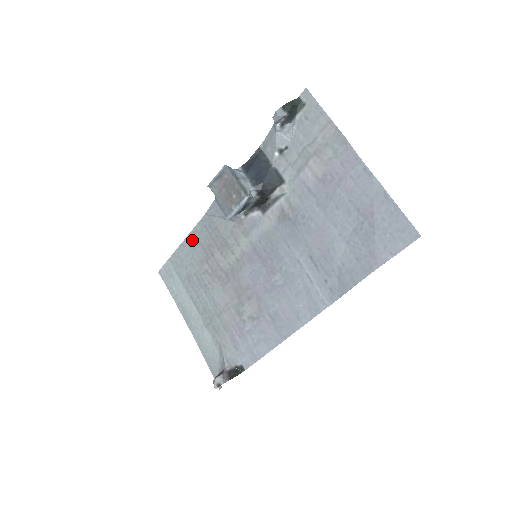
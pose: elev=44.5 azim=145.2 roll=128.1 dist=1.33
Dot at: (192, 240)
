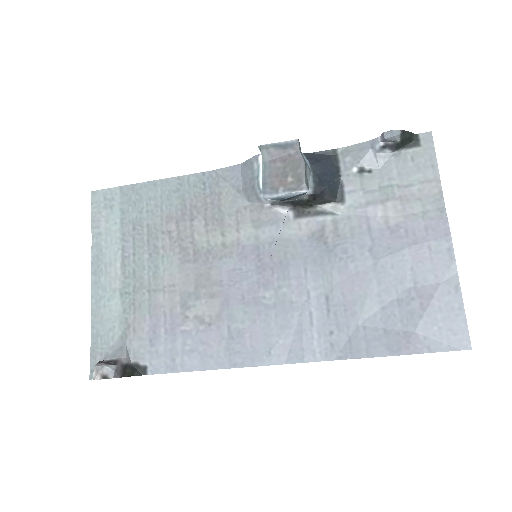
Dot at: (173, 186)
